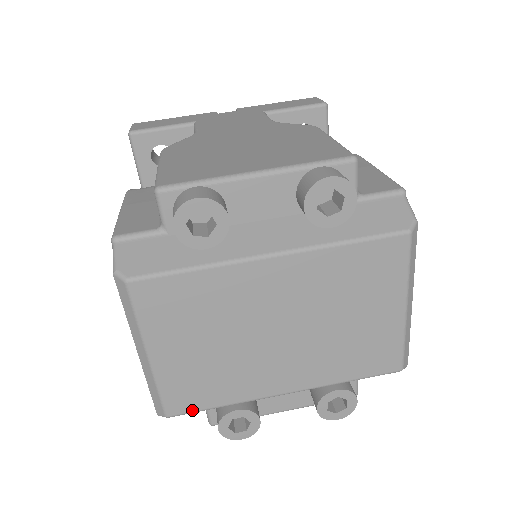
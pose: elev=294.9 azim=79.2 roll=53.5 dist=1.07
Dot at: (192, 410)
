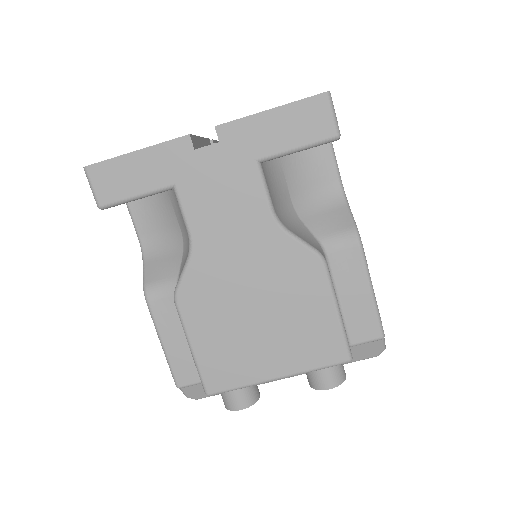
Dot at: occluded
